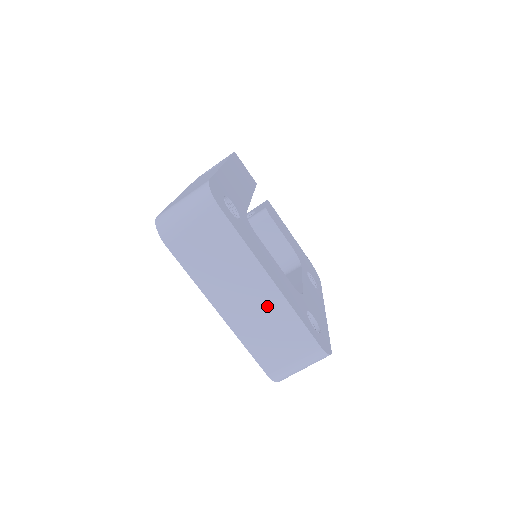
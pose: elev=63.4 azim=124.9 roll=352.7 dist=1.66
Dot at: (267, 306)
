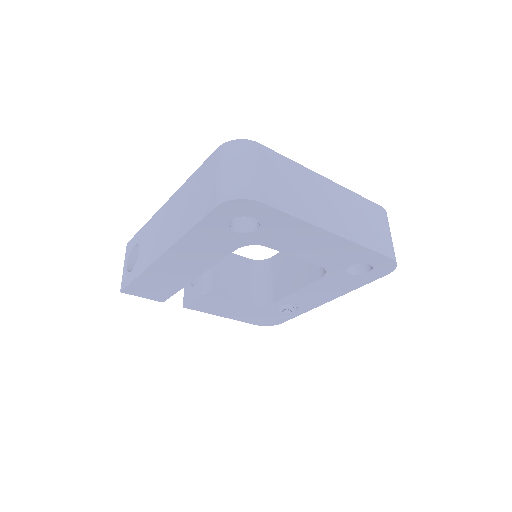
Dot at: (342, 201)
